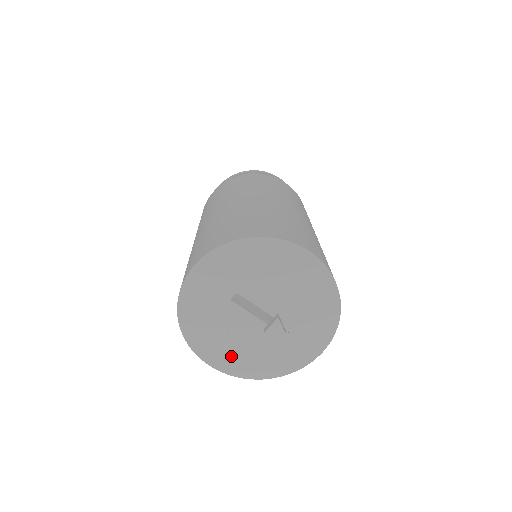
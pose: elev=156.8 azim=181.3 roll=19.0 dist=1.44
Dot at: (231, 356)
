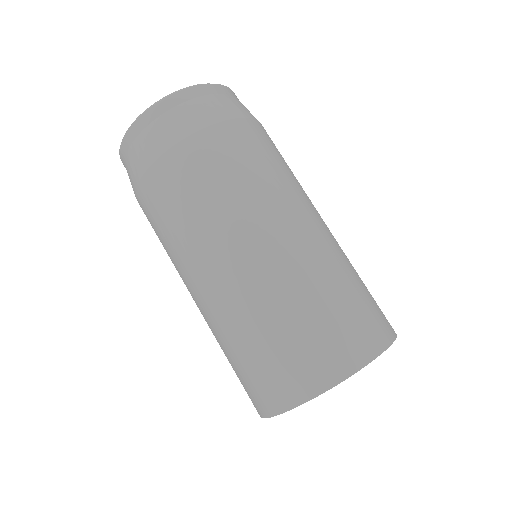
Dot at: occluded
